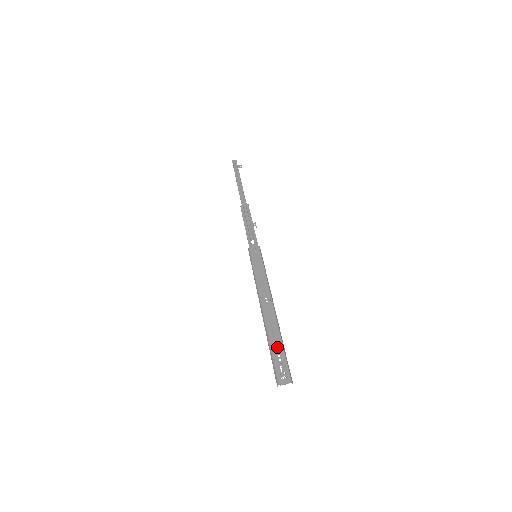
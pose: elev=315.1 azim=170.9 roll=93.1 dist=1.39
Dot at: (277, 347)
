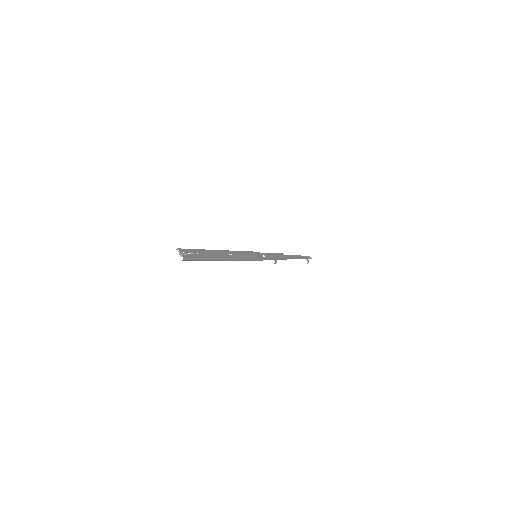
Dot at: (203, 254)
